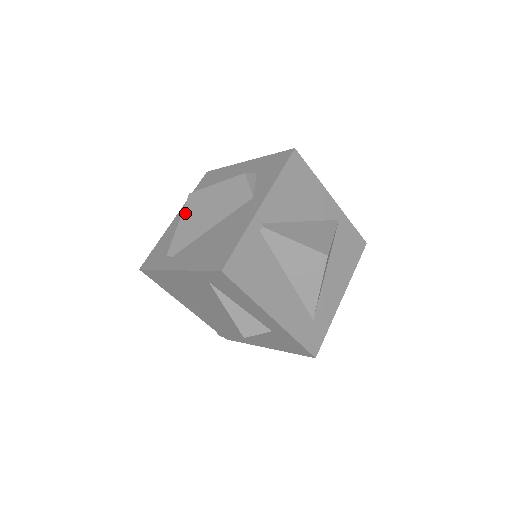
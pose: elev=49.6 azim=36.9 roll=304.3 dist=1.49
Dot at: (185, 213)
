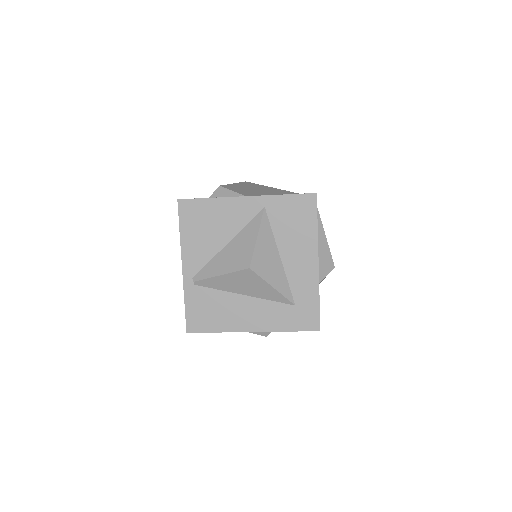
Dot at: occluded
